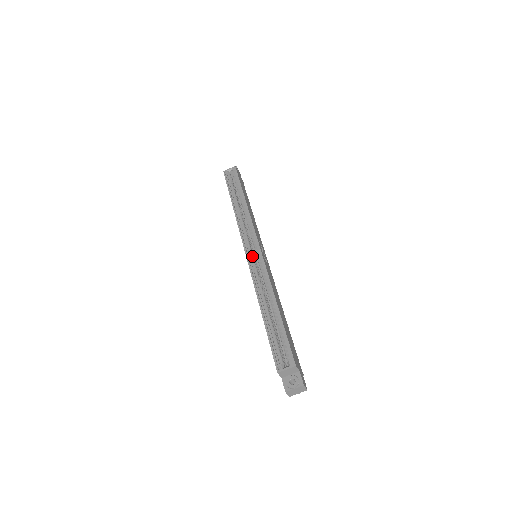
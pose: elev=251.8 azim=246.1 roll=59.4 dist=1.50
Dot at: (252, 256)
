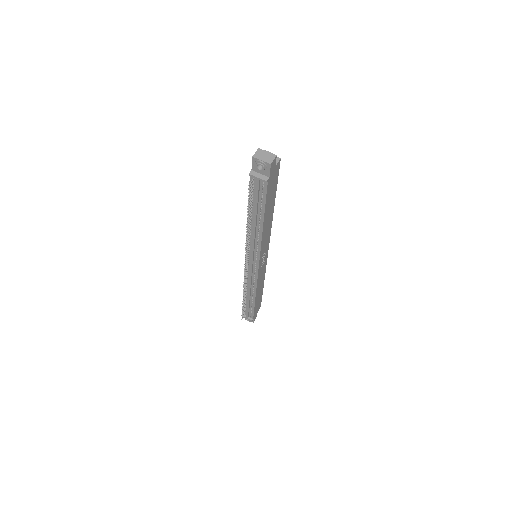
Dot at: occluded
